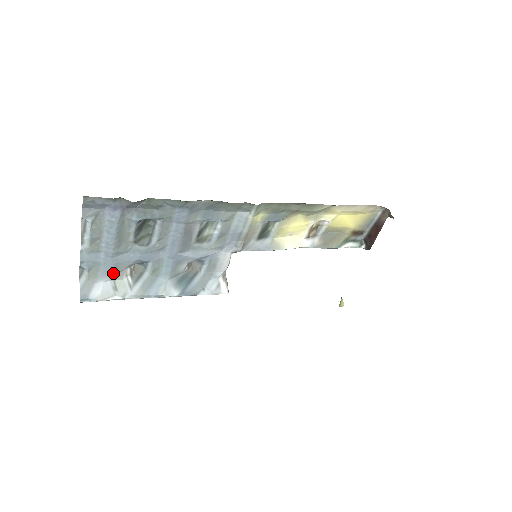
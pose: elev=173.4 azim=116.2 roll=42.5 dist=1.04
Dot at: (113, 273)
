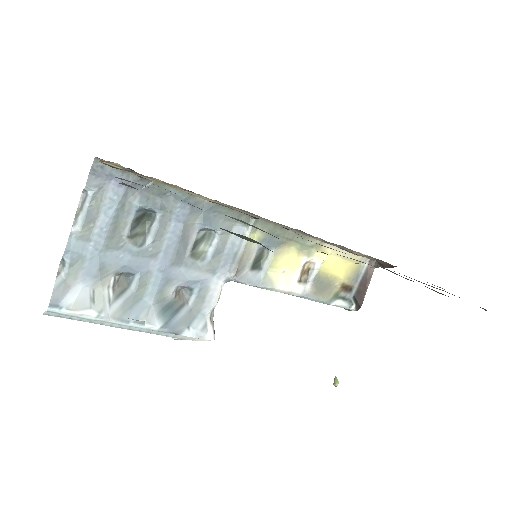
Dot at: (96, 277)
